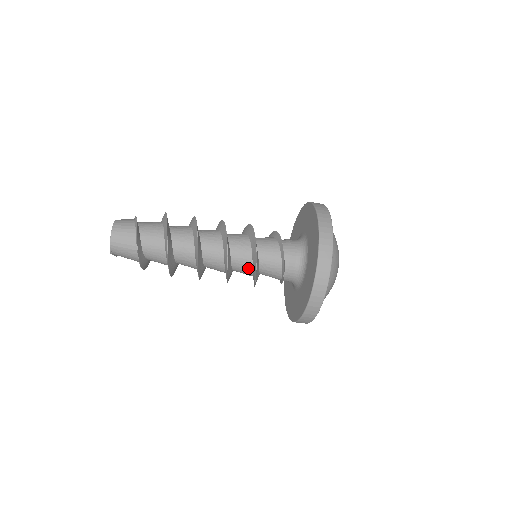
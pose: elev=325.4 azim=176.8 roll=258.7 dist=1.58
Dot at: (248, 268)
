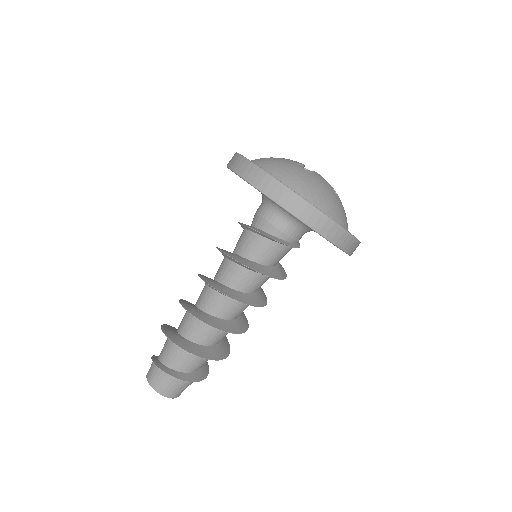
Dot at: occluded
